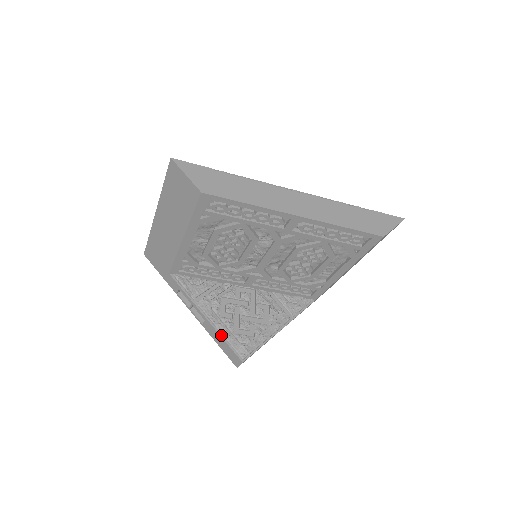
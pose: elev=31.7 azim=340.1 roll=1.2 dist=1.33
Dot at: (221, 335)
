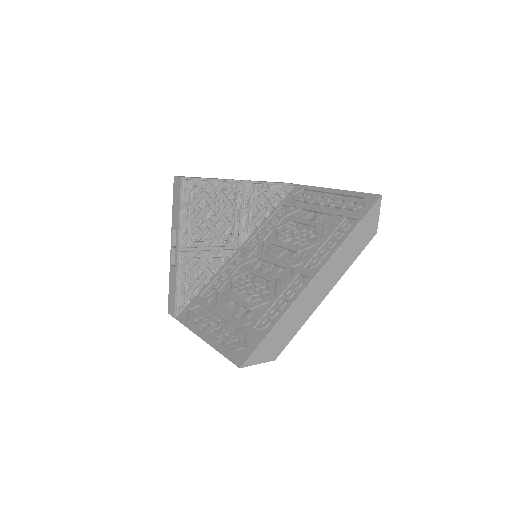
Dot at: occluded
